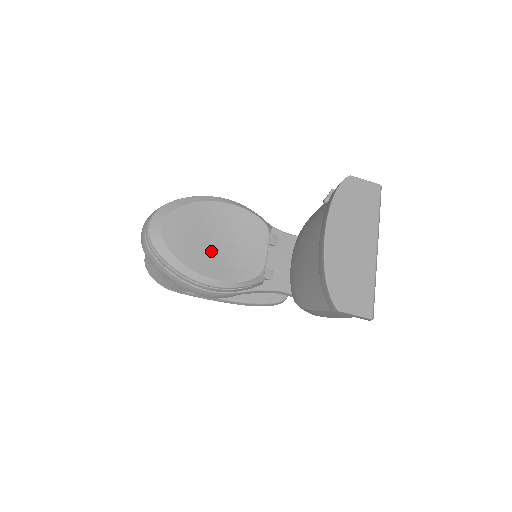
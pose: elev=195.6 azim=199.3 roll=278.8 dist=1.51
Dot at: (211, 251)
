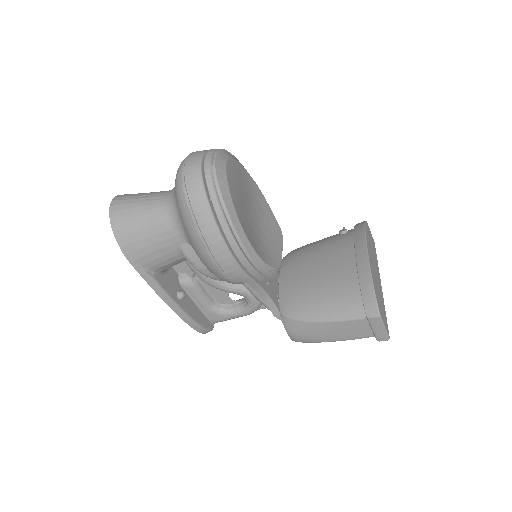
Dot at: (249, 220)
